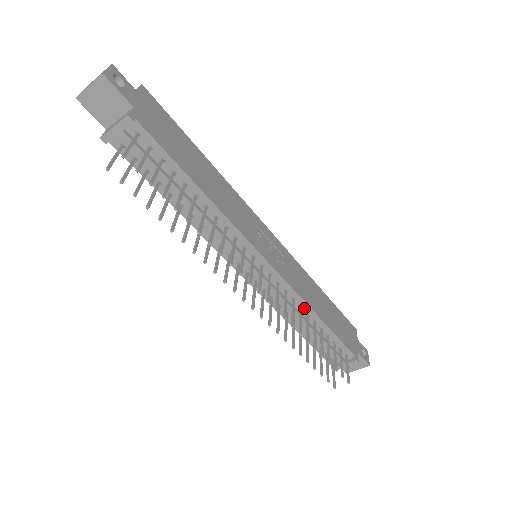
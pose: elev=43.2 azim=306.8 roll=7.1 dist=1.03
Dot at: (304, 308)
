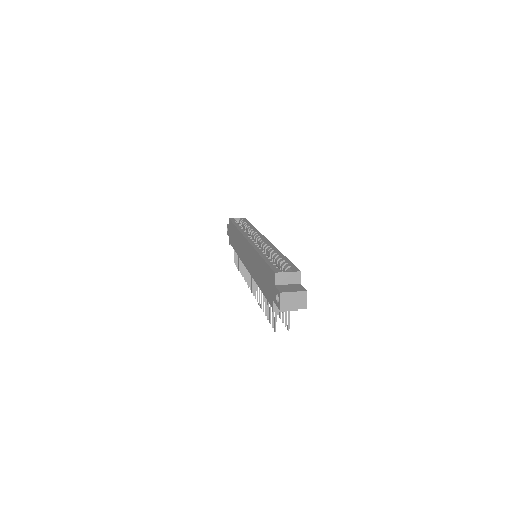
Dot at: occluded
